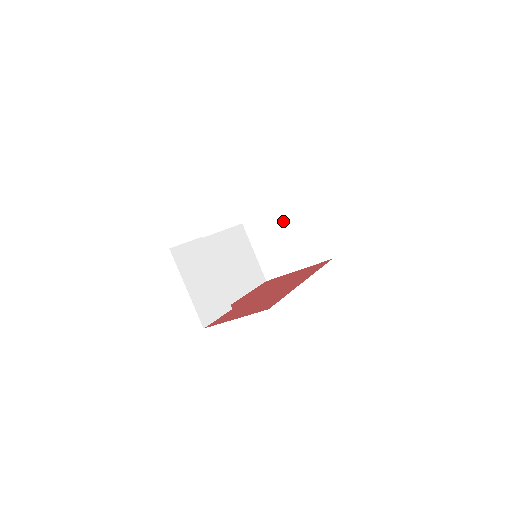
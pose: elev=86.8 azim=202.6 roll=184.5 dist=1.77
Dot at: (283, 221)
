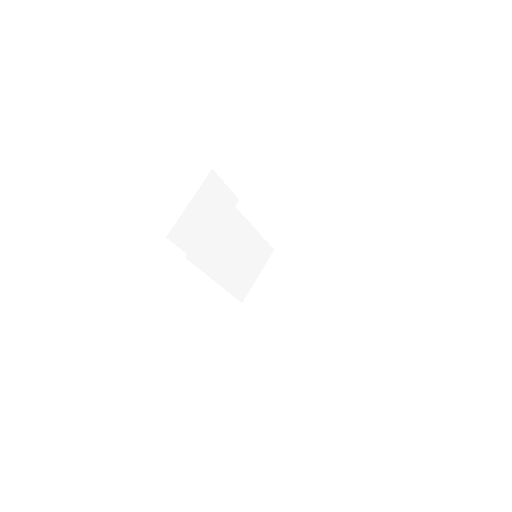
Dot at: (301, 274)
